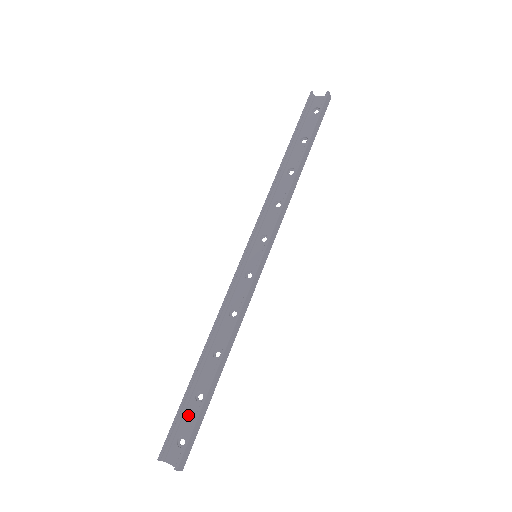
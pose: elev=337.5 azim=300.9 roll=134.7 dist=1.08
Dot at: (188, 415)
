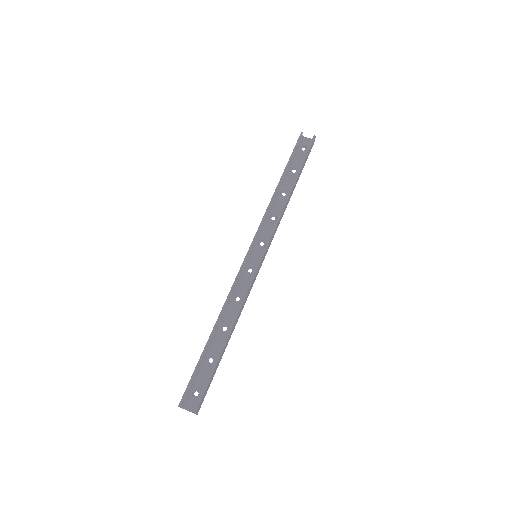
Dot at: (201, 374)
